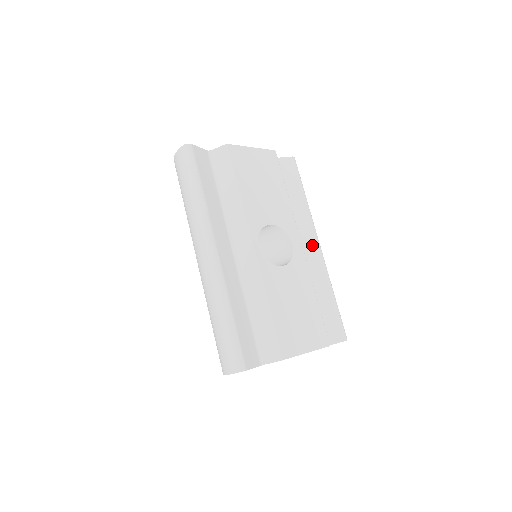
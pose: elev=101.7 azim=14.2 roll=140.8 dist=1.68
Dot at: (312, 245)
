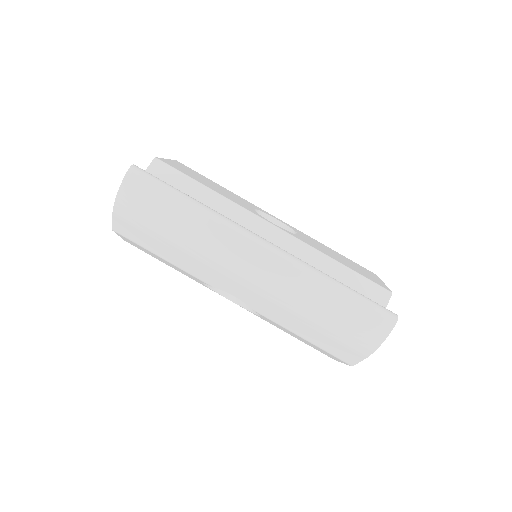
Dot at: occluded
